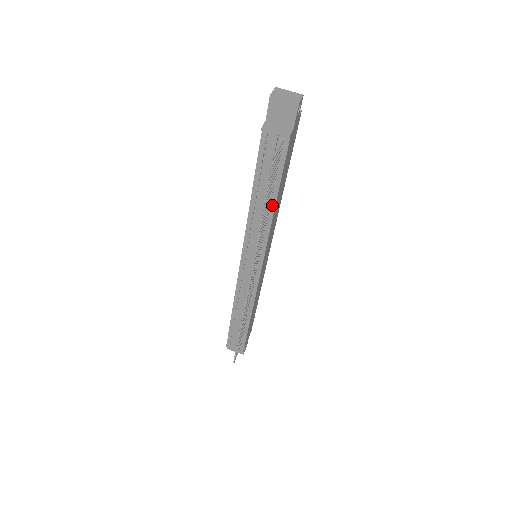
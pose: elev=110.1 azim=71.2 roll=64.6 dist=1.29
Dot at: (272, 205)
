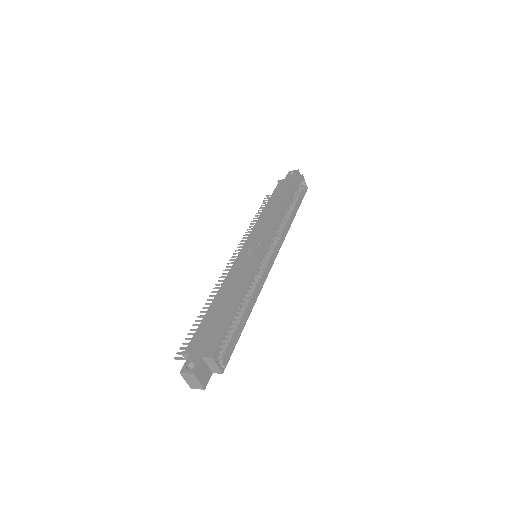
Dot at: occluded
